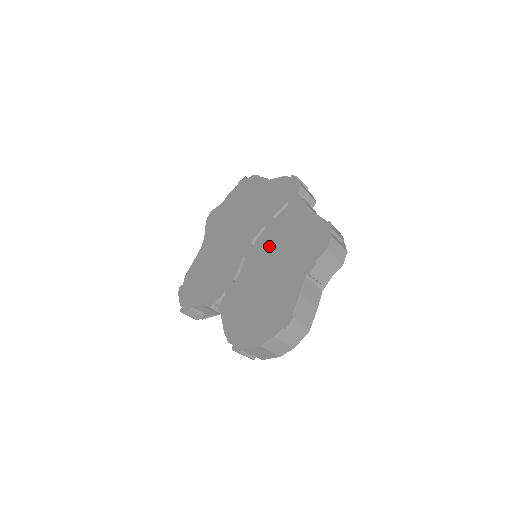
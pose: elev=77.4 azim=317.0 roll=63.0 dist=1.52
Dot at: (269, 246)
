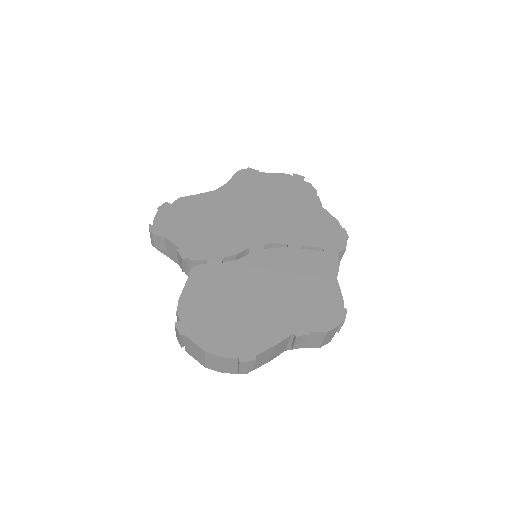
Dot at: (280, 268)
